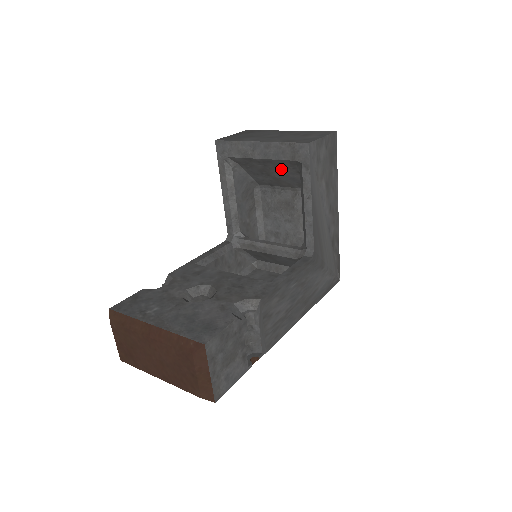
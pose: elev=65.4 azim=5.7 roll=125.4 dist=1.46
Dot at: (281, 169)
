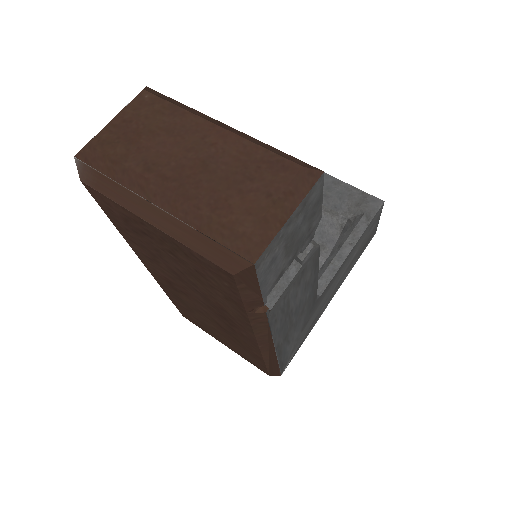
Dot at: (326, 213)
